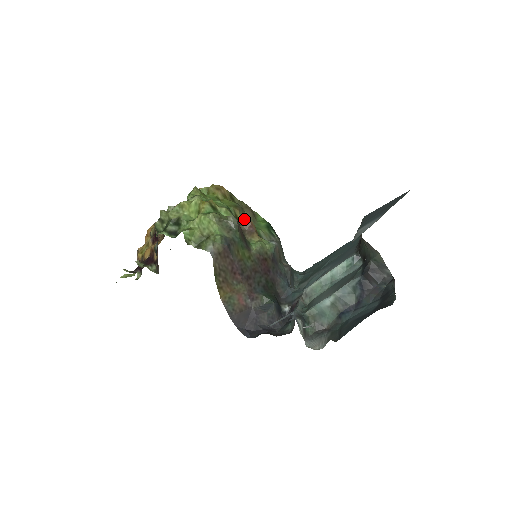
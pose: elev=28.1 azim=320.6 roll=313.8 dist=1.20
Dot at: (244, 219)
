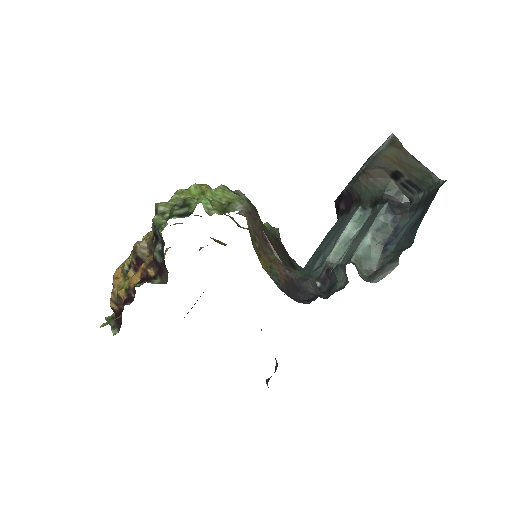
Dot at: occluded
